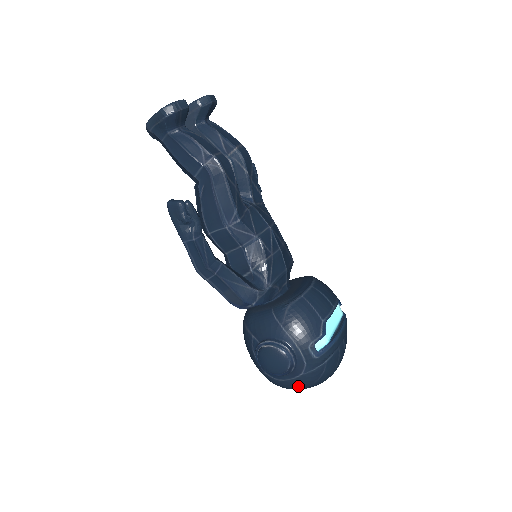
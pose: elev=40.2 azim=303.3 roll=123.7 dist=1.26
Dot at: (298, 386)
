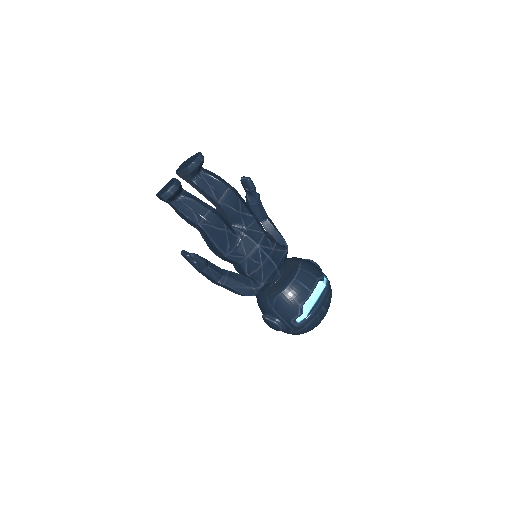
Dot at: occluded
